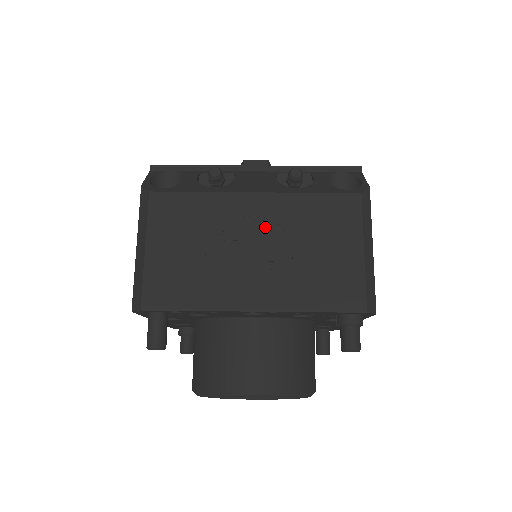
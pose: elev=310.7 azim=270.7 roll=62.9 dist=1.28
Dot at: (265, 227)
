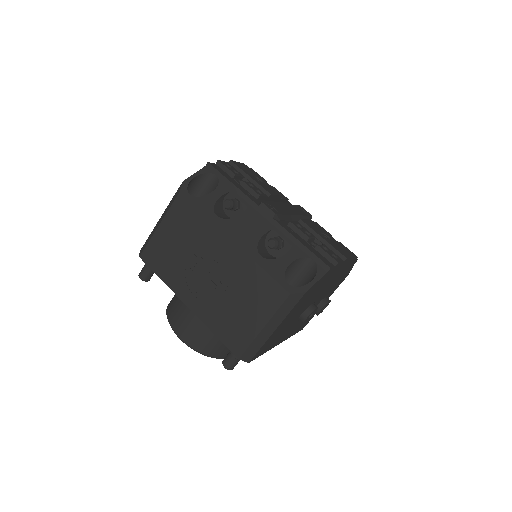
Dot at: (223, 266)
